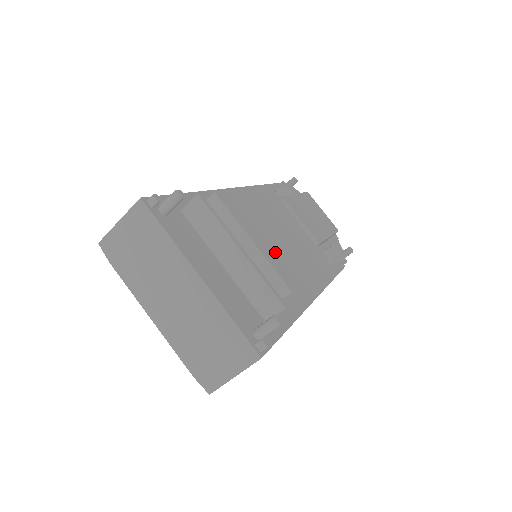
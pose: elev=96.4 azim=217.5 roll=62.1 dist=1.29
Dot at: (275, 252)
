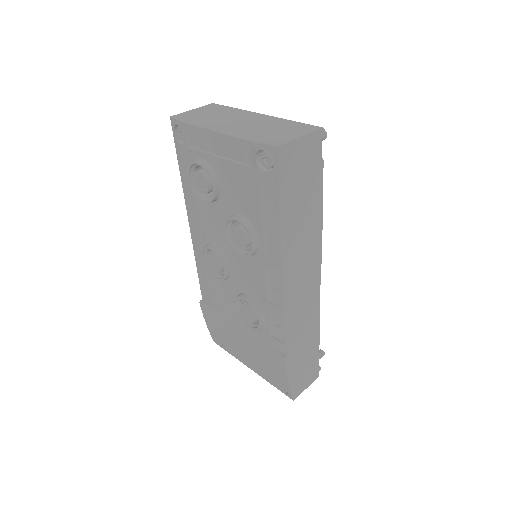
Dot at: occluded
